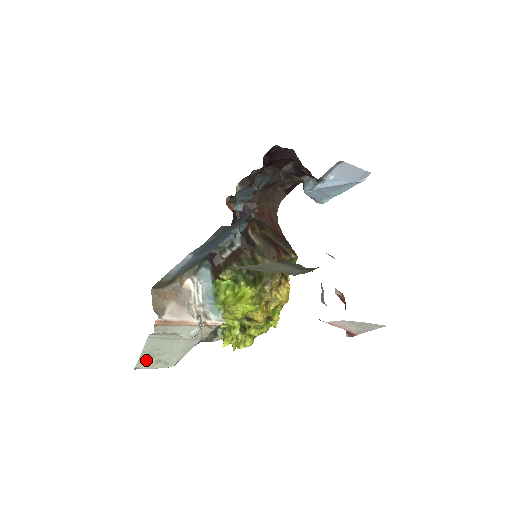
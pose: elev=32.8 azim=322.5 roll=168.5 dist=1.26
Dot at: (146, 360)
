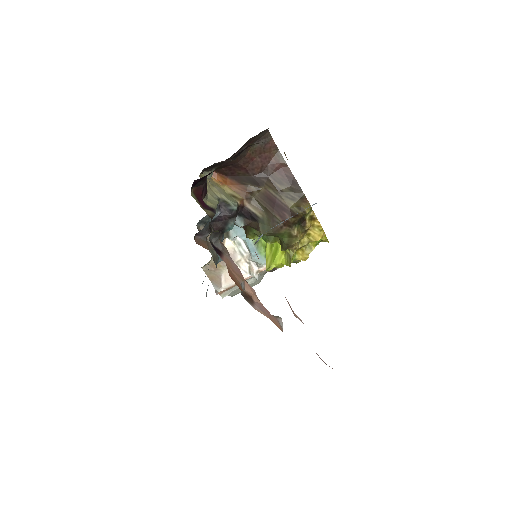
Dot at: (236, 293)
